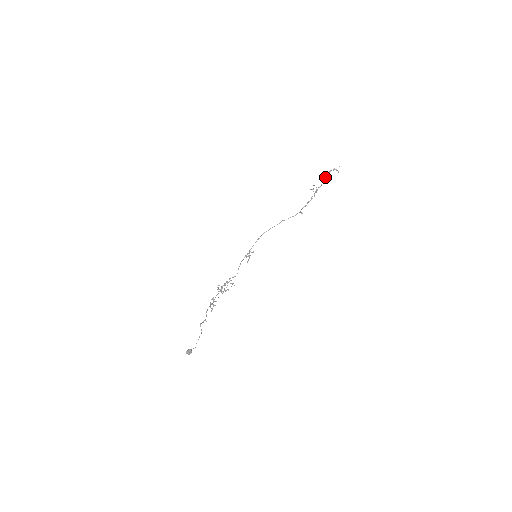
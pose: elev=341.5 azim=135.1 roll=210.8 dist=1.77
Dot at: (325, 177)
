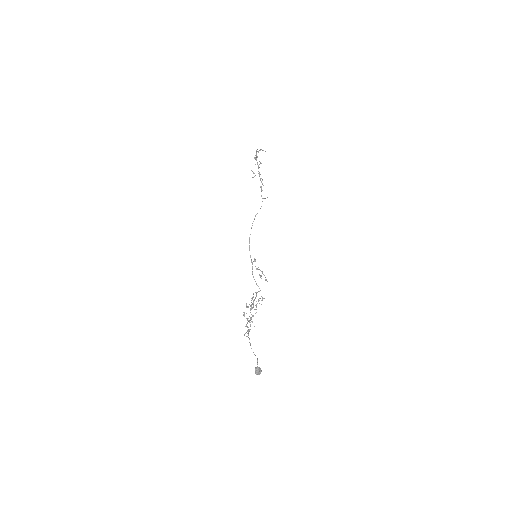
Dot at: occluded
